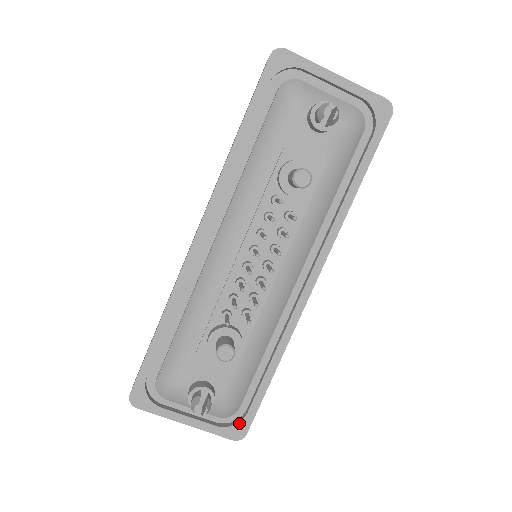
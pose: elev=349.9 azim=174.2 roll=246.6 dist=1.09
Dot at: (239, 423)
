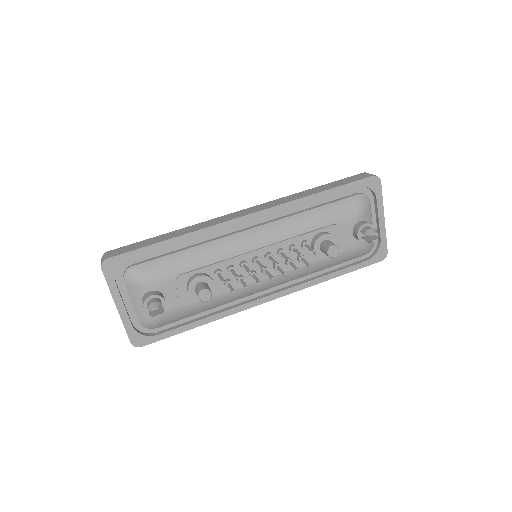
Dot at: (146, 336)
